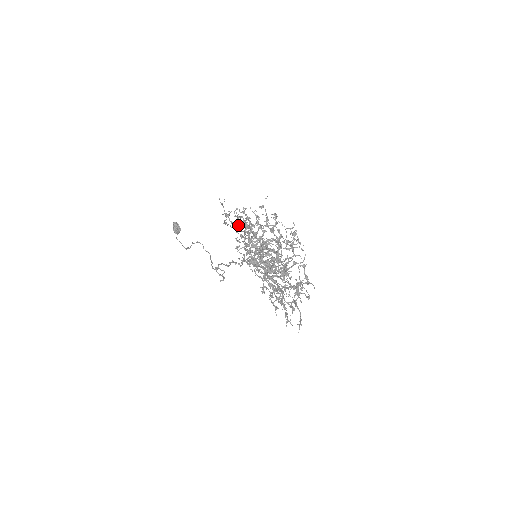
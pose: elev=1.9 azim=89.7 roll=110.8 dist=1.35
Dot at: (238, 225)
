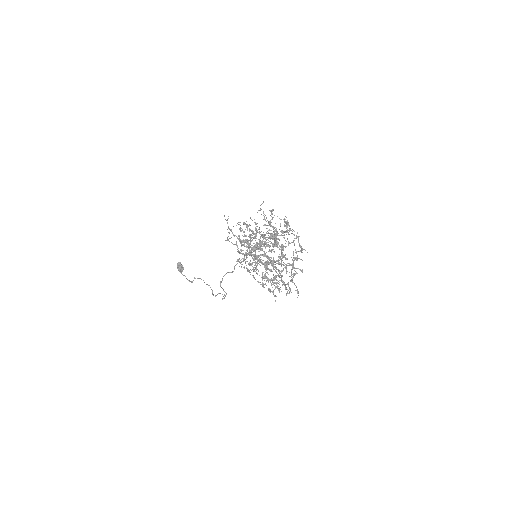
Dot at: (239, 238)
